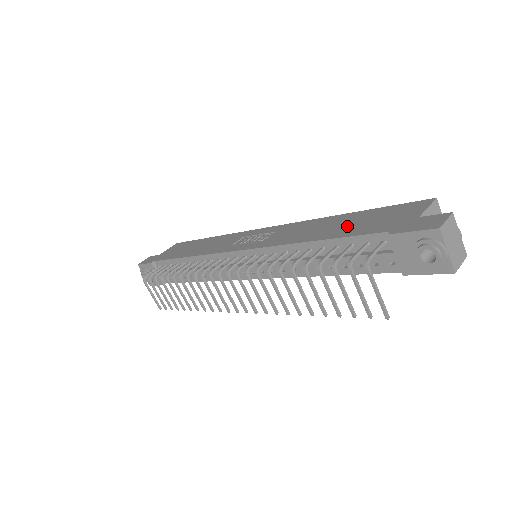
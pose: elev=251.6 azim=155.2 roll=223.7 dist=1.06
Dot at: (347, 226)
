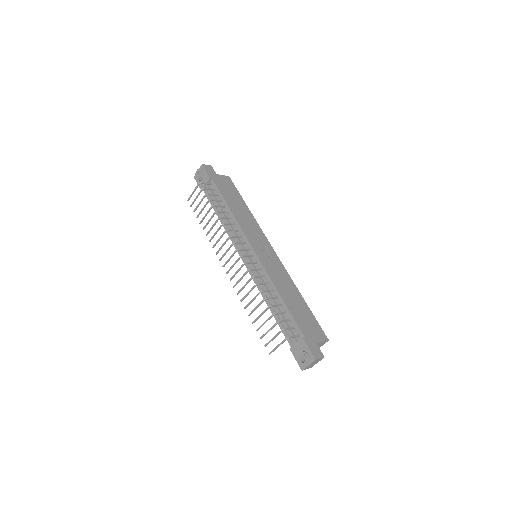
Dot at: (297, 309)
